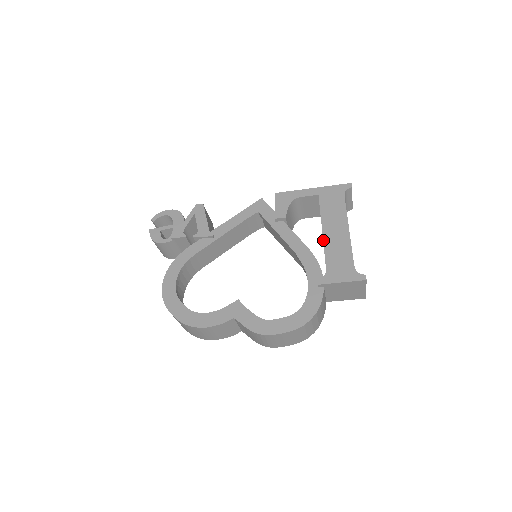
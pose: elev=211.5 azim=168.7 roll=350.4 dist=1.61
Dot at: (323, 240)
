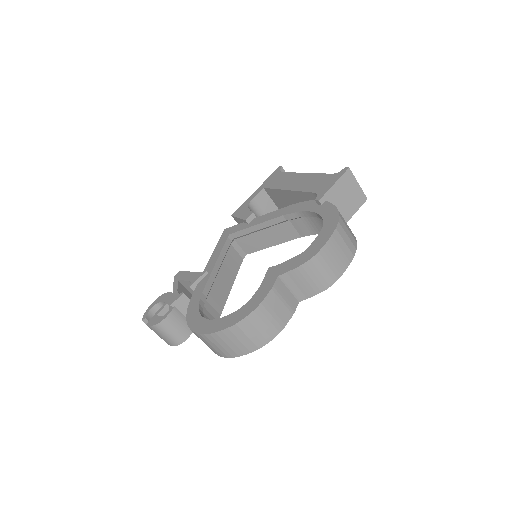
Dot at: (293, 191)
